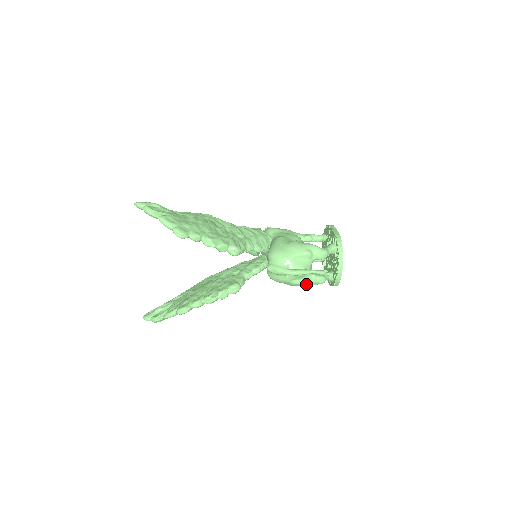
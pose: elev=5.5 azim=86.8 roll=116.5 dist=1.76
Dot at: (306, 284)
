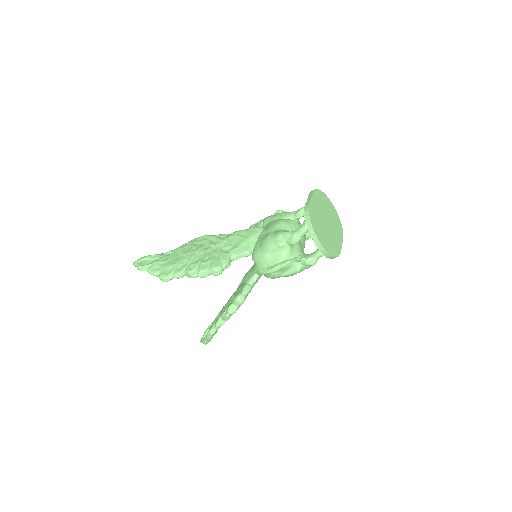
Dot at: (298, 272)
